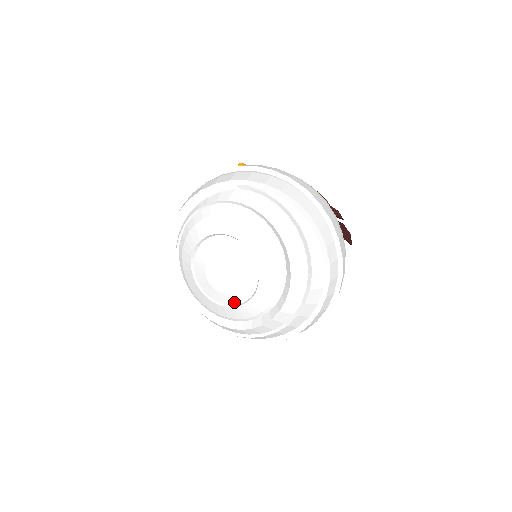
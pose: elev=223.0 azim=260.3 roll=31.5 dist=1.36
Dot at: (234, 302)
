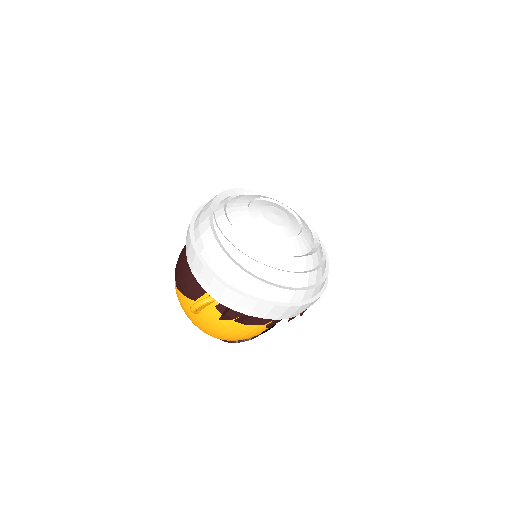
Dot at: (269, 230)
